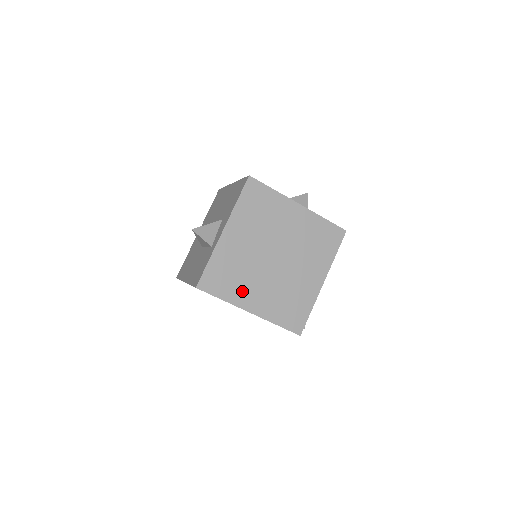
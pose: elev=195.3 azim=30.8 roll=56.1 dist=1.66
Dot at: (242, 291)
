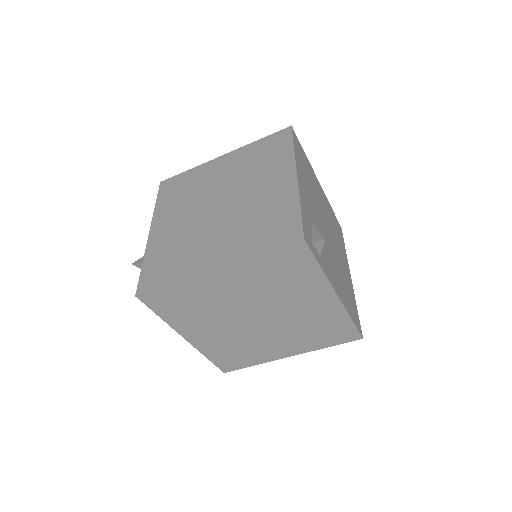
Dot at: (193, 259)
